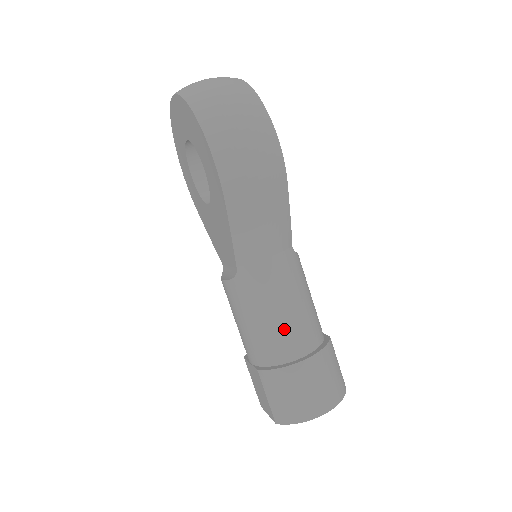
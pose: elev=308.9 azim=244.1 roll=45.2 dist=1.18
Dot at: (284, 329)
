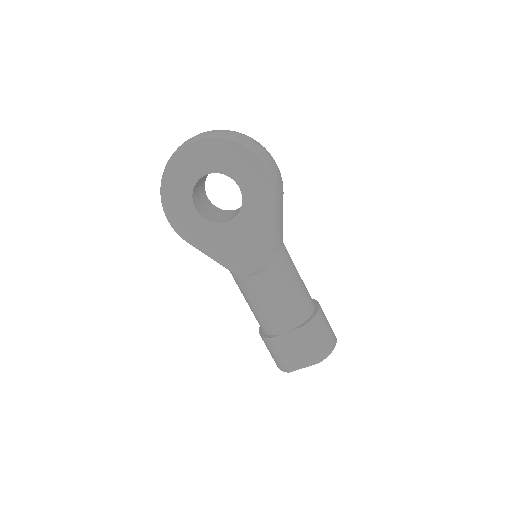
Dot at: (304, 290)
